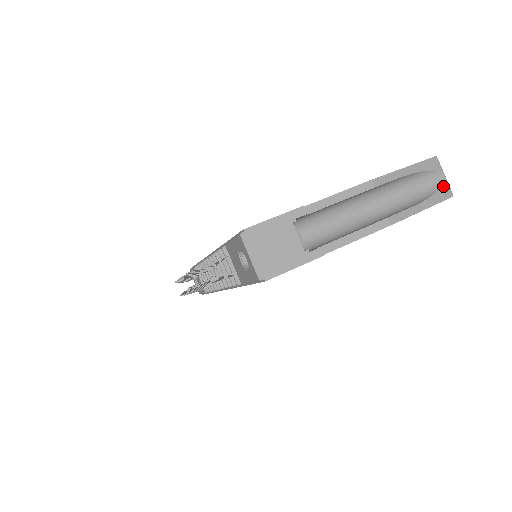
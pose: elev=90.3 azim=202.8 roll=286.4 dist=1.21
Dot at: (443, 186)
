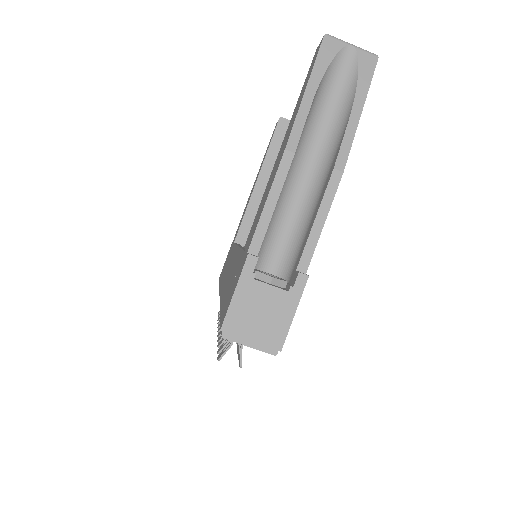
Dot at: (359, 60)
